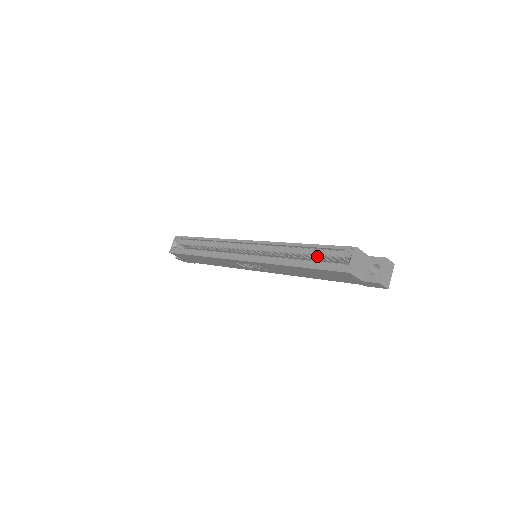
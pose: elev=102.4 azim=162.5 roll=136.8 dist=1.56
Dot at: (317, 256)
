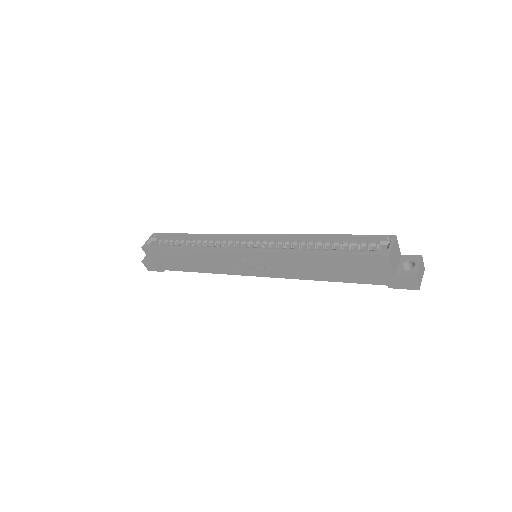
Dot at: (342, 249)
